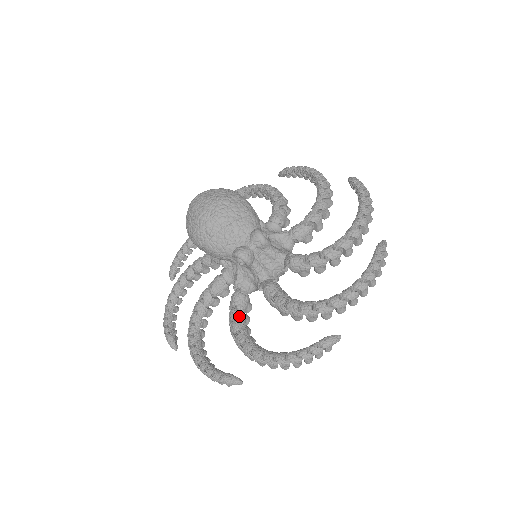
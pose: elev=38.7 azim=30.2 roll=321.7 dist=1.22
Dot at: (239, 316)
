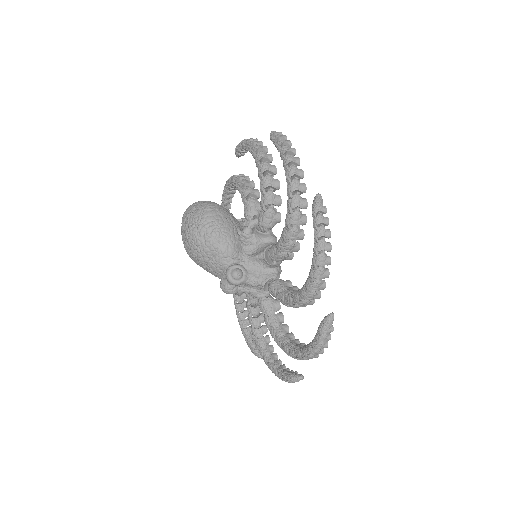
Dot at: (251, 311)
